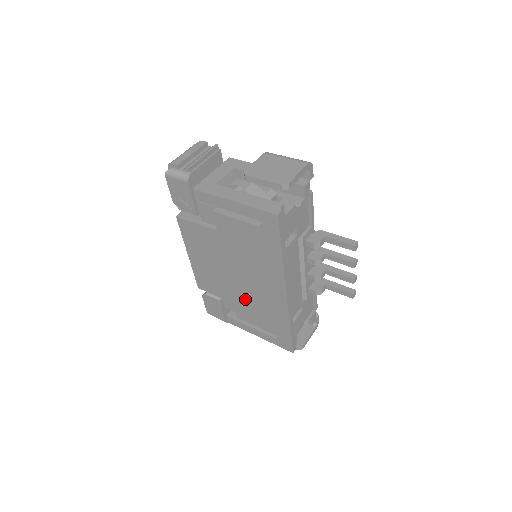
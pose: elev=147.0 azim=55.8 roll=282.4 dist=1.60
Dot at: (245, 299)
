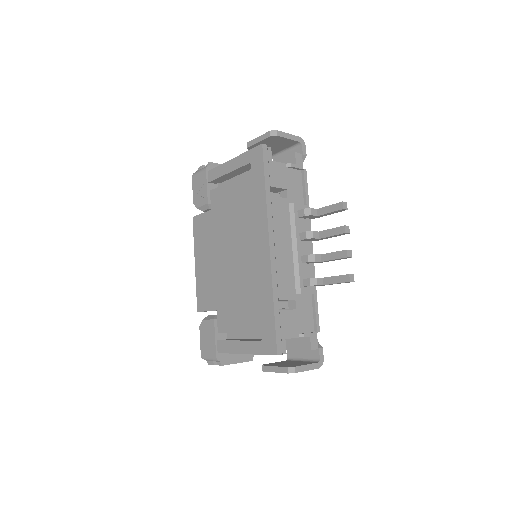
Dot at: (235, 290)
